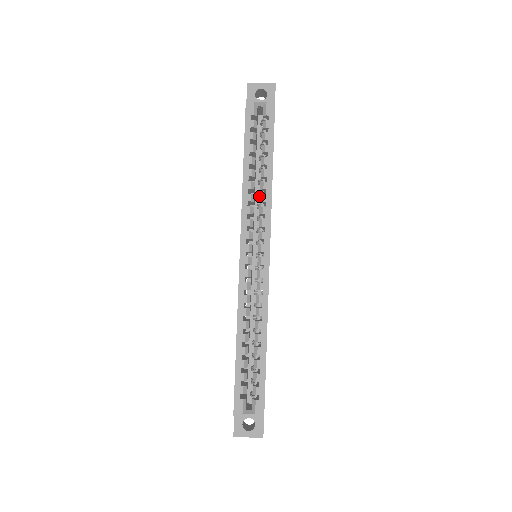
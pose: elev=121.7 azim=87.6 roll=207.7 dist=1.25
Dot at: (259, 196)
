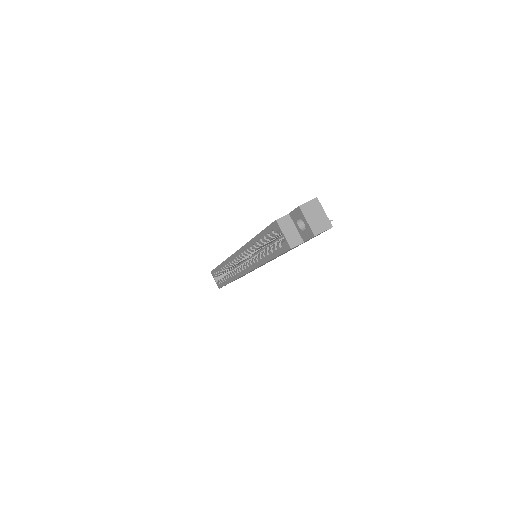
Dot at: occluded
